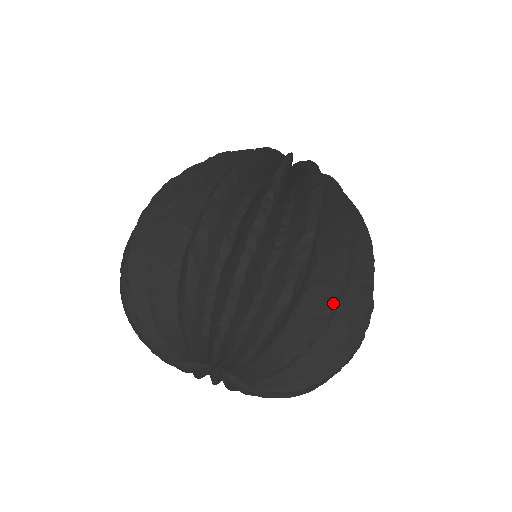
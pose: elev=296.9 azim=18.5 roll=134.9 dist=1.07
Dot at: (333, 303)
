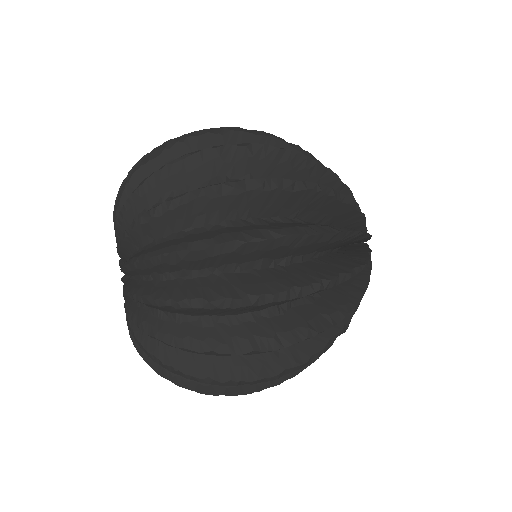
Dot at: (228, 299)
